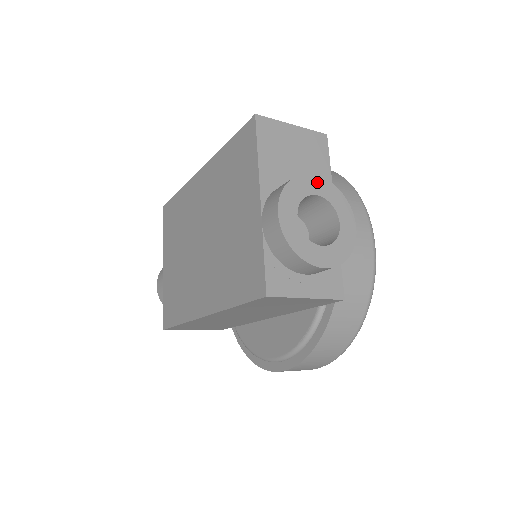
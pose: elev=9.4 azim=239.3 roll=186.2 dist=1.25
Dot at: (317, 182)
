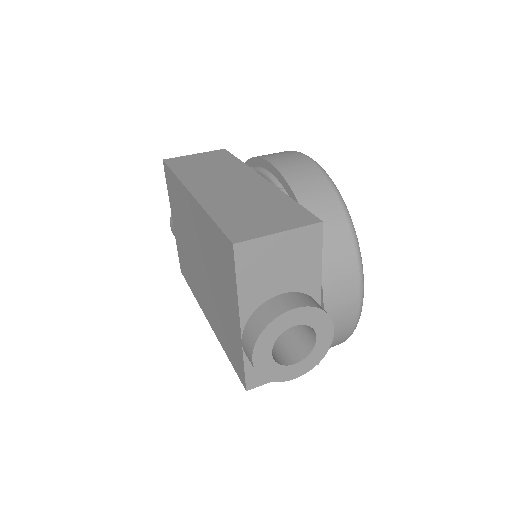
Dot at: (296, 314)
